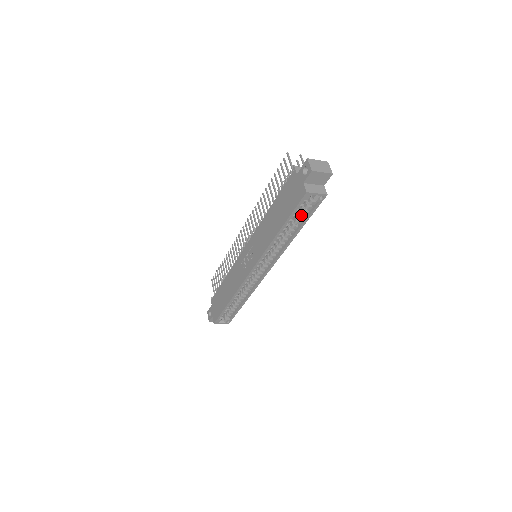
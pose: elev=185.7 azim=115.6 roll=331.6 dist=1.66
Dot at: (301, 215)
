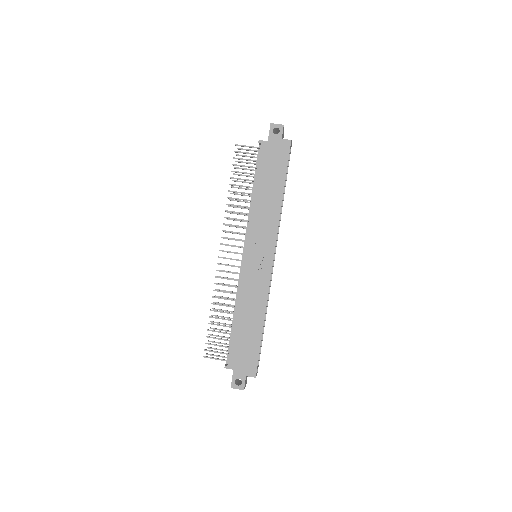
Dot at: occluded
